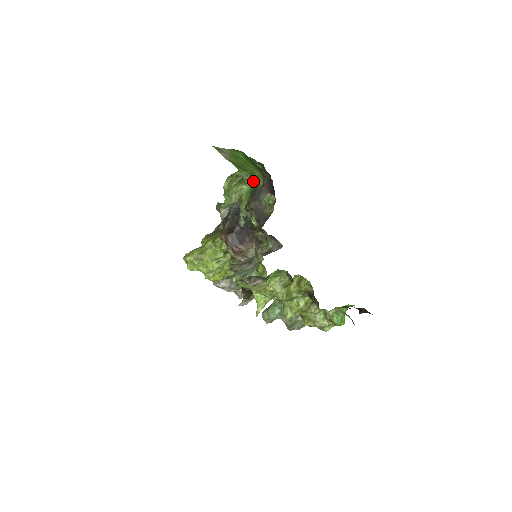
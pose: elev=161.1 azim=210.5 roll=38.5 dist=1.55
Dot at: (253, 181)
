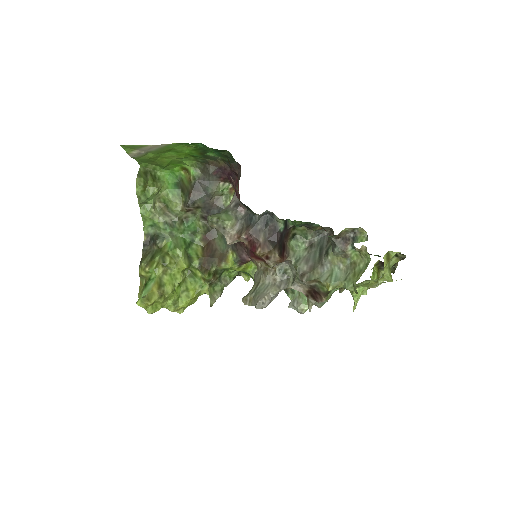
Dot at: (167, 173)
